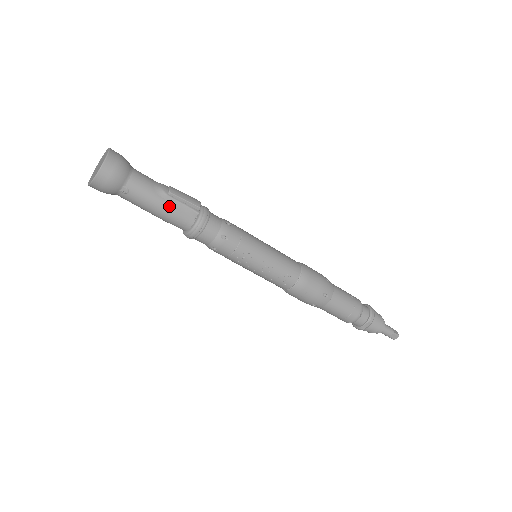
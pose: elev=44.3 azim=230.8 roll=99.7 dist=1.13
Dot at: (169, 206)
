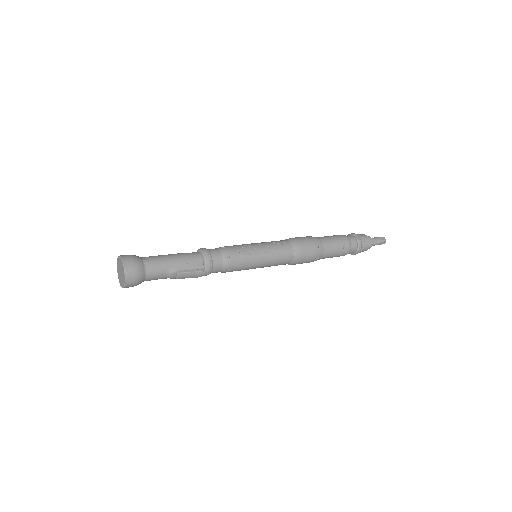
Dot at: occluded
